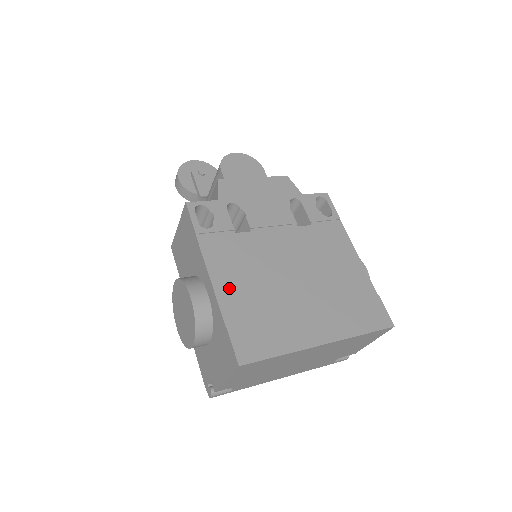
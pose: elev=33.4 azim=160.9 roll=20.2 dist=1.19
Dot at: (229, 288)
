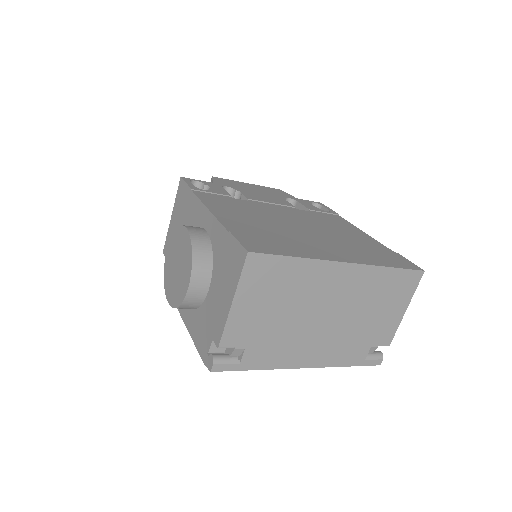
Dot at: (230, 217)
